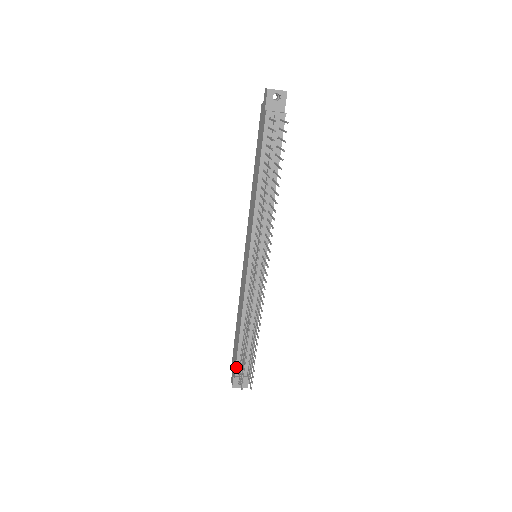
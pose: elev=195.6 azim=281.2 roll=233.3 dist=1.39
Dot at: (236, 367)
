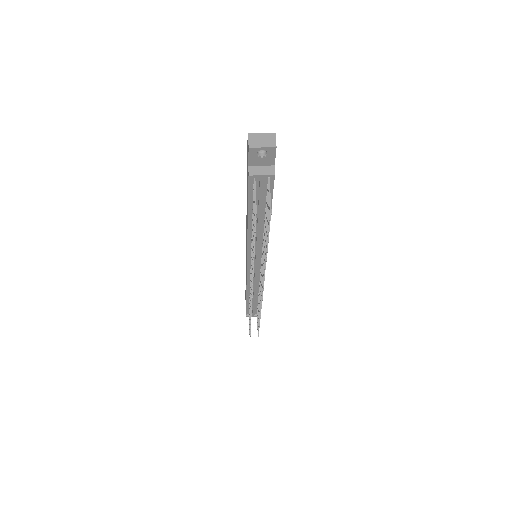
Dot at: (246, 311)
